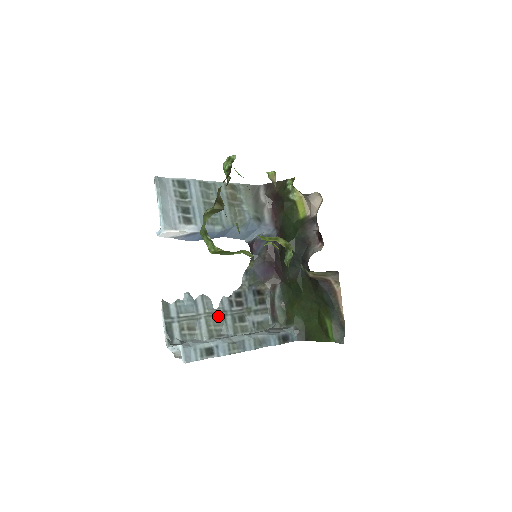
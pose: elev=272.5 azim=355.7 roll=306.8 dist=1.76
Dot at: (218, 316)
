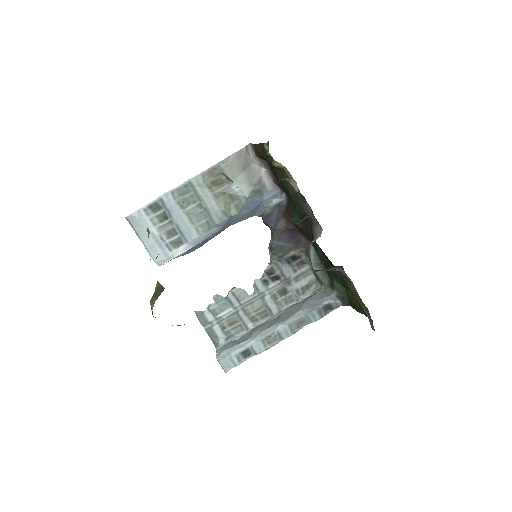
Dot at: (256, 301)
